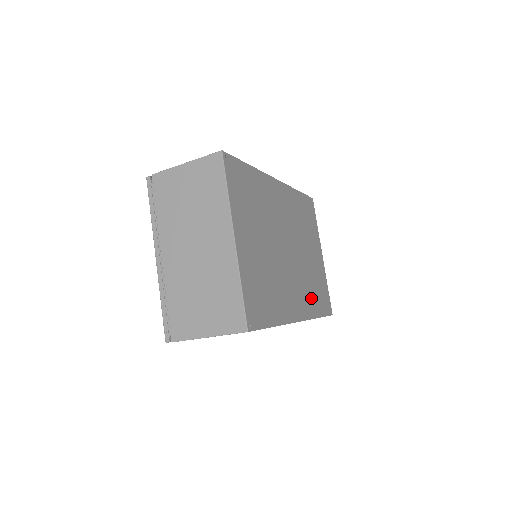
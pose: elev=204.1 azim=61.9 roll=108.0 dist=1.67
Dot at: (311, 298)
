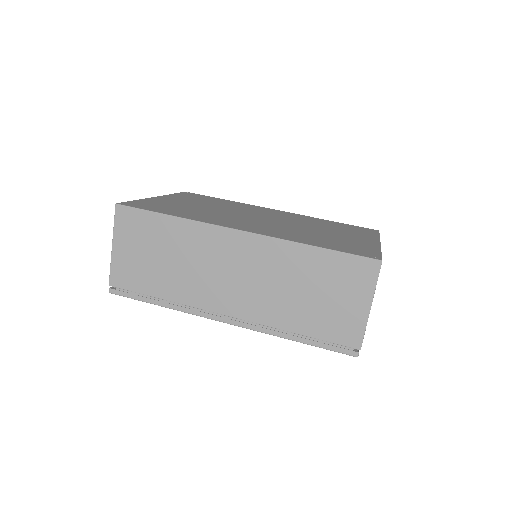
Dot at: (300, 237)
